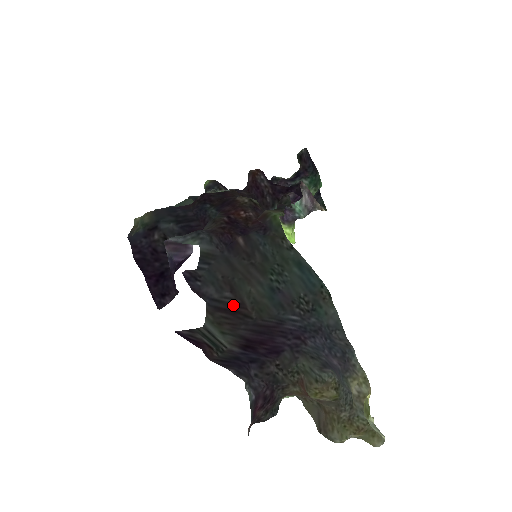
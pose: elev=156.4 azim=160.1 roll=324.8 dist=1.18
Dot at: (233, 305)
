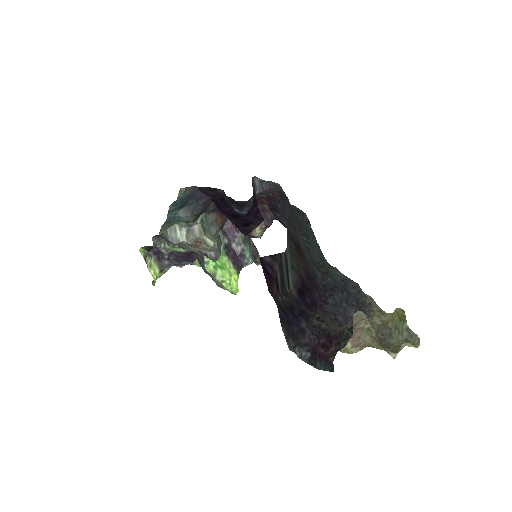
Dot at: (296, 242)
